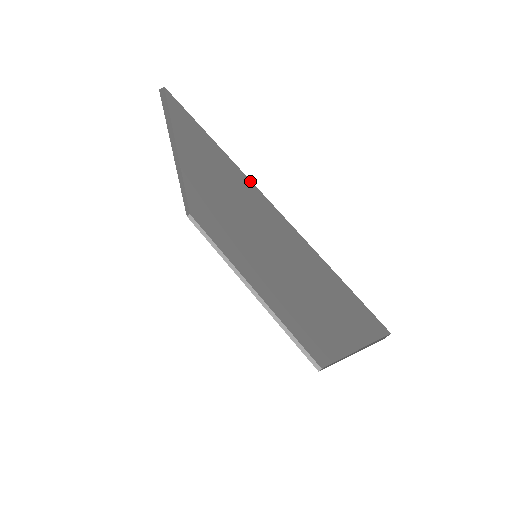
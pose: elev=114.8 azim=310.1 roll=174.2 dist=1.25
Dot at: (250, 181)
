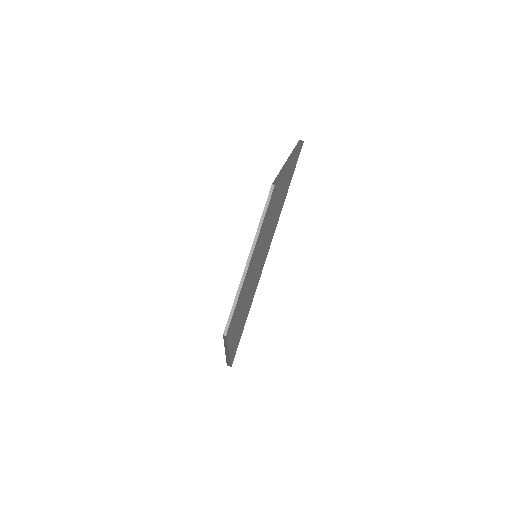
Dot at: occluded
